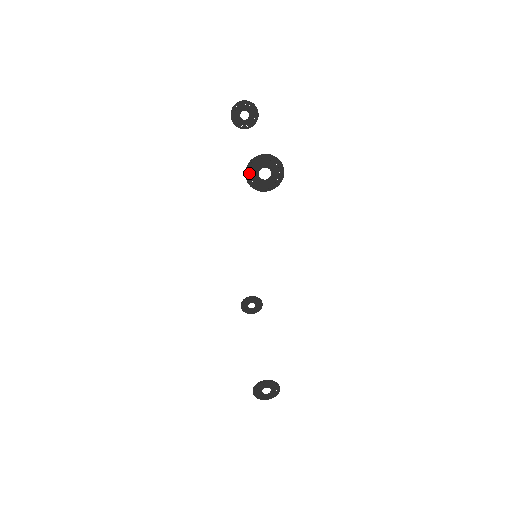
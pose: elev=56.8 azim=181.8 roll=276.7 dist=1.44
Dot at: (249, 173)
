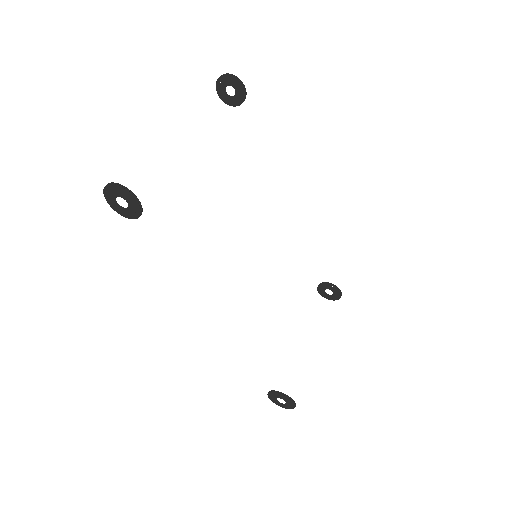
Dot at: (110, 203)
